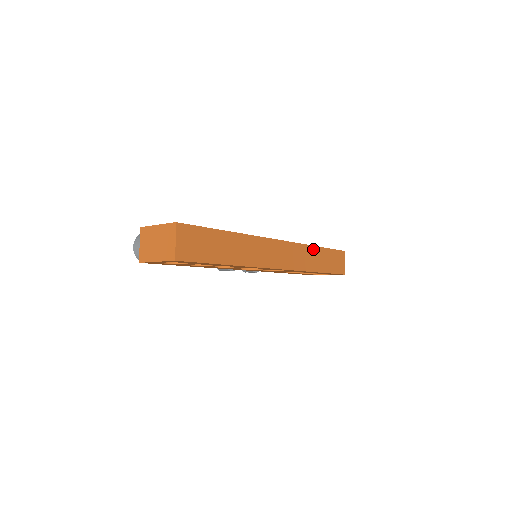
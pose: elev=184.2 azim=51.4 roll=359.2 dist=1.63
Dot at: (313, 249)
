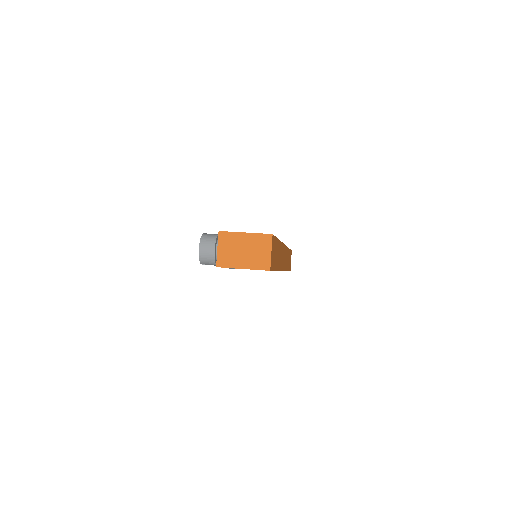
Dot at: (288, 251)
